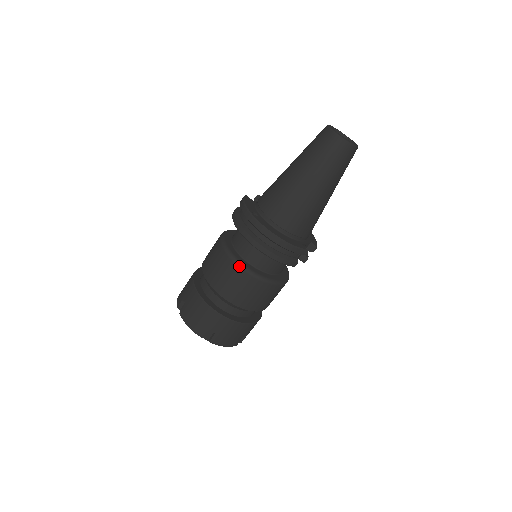
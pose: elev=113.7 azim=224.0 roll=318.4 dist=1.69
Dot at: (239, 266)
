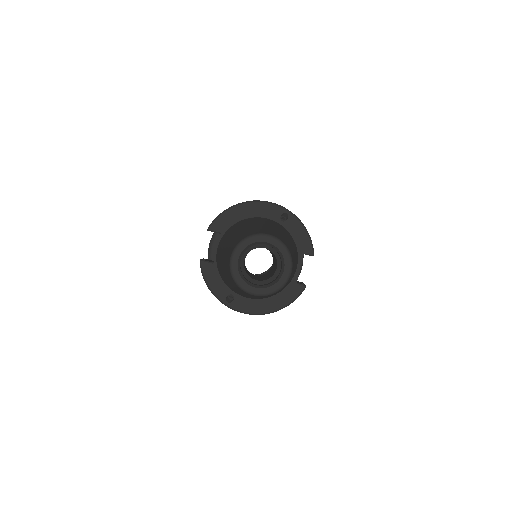
Dot at: occluded
